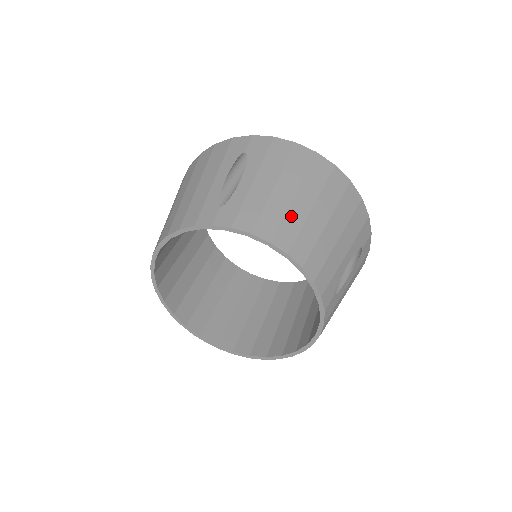
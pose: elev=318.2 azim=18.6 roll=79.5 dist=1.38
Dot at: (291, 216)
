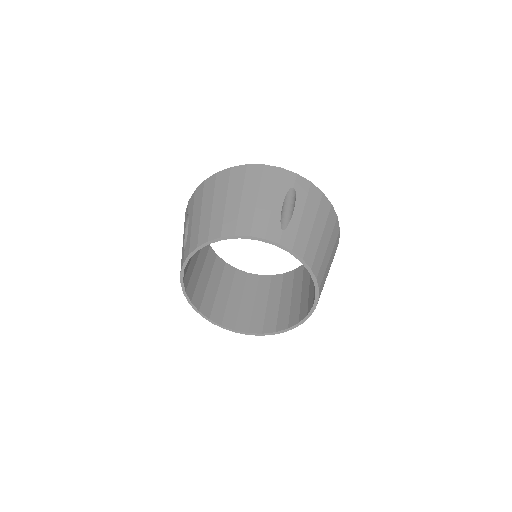
Dot at: (214, 218)
